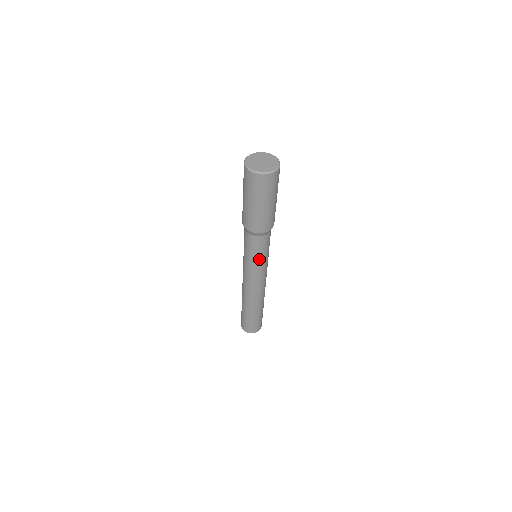
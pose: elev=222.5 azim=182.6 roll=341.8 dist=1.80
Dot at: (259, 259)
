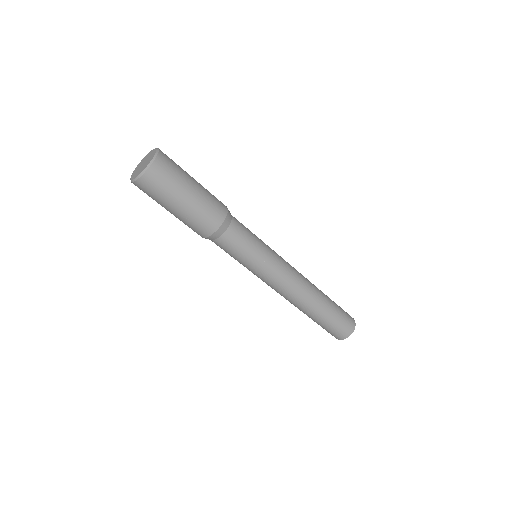
Dot at: (246, 262)
